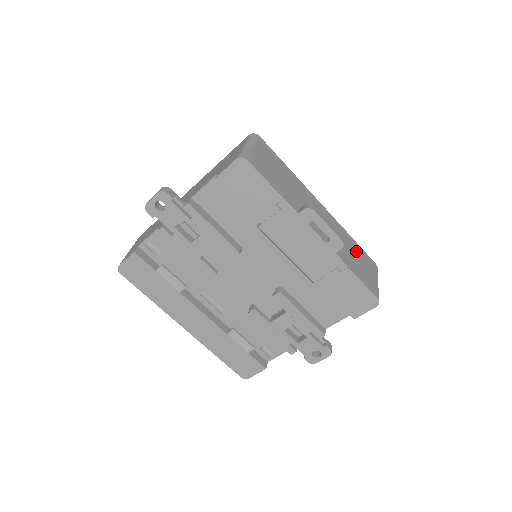
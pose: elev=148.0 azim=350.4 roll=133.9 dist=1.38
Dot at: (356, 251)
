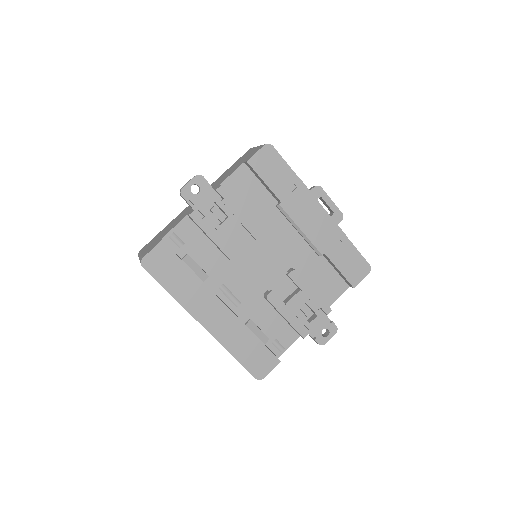
Dot at: occluded
